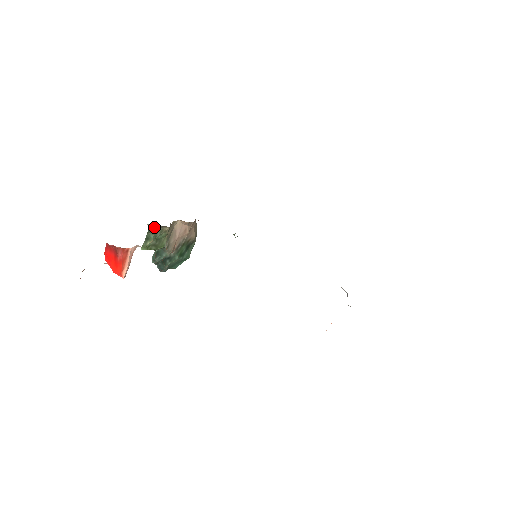
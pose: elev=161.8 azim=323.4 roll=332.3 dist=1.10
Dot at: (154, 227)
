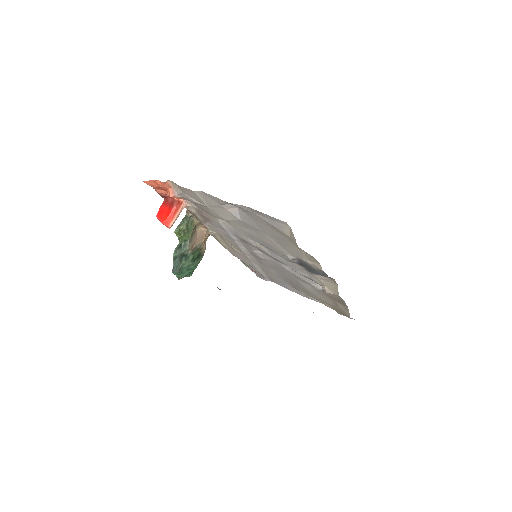
Dot at: (189, 215)
